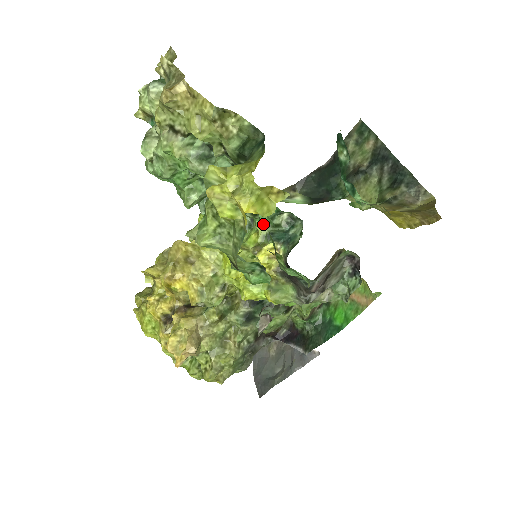
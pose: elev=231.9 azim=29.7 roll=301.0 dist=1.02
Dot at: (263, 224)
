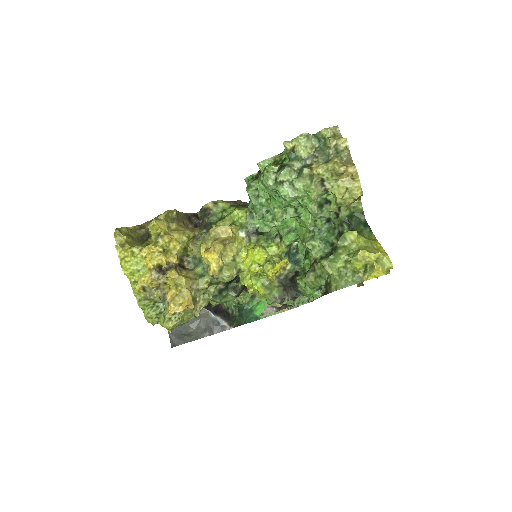
Dot at: (288, 245)
